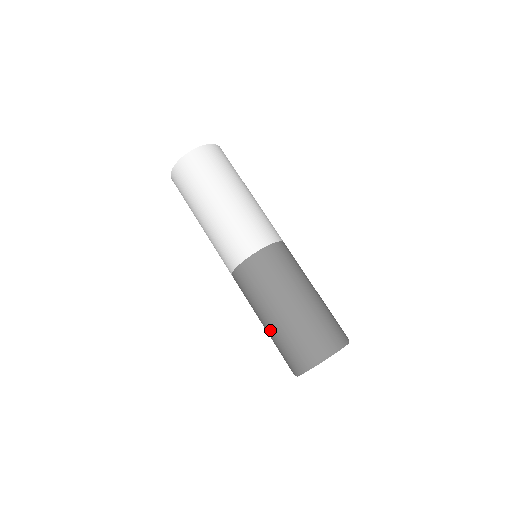
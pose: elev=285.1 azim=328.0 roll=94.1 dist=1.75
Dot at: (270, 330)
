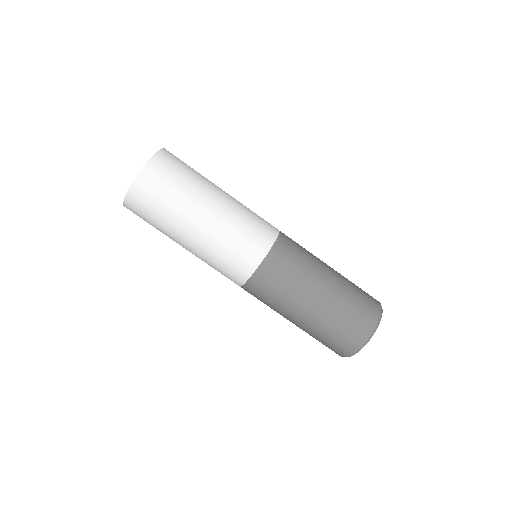
Dot at: (314, 320)
